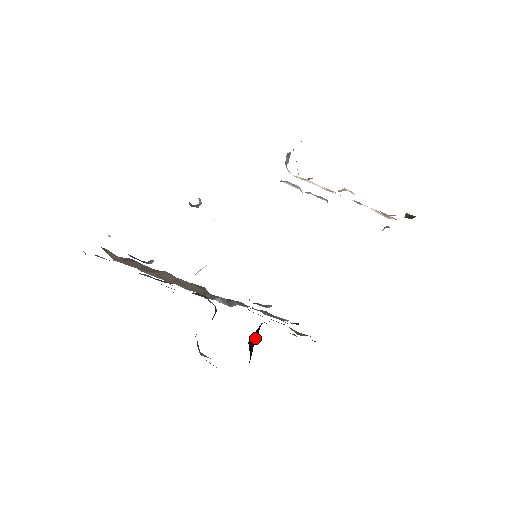
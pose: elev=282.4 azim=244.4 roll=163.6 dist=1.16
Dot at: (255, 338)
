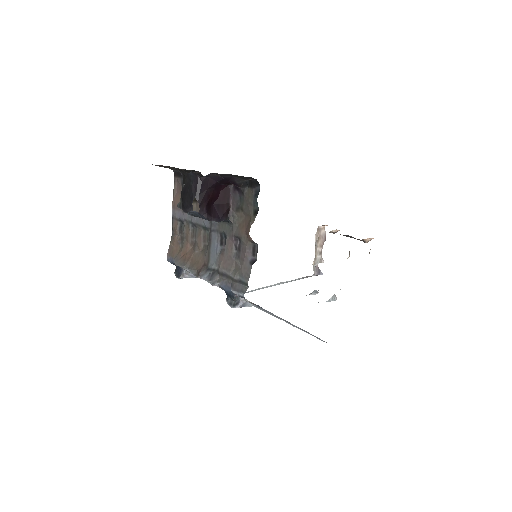
Dot at: (218, 216)
